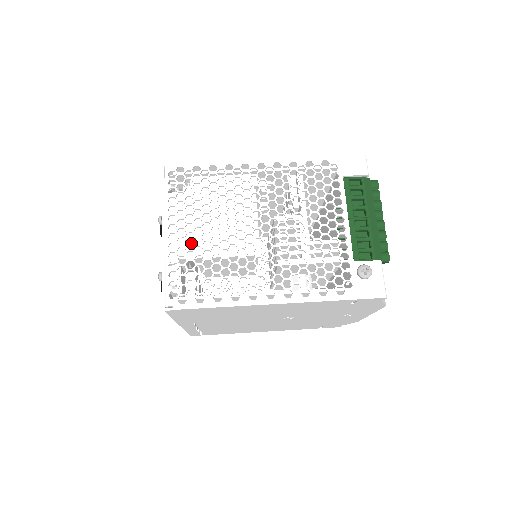
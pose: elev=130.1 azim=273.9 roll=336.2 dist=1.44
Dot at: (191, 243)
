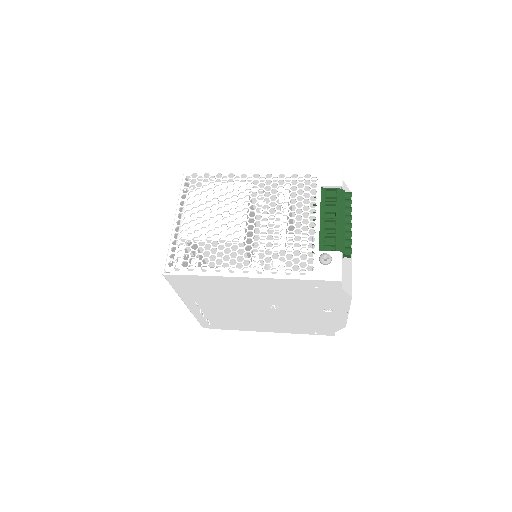
Dot at: (193, 228)
